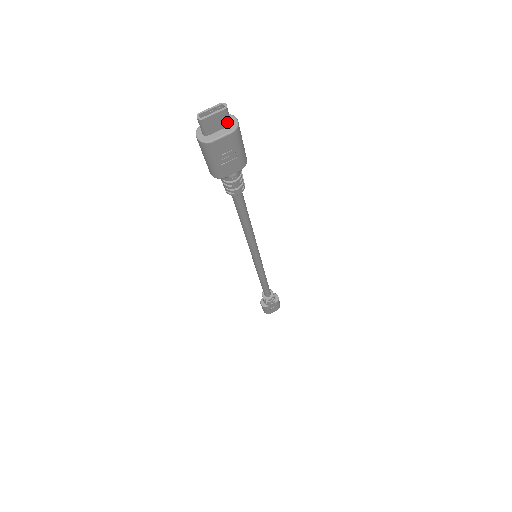
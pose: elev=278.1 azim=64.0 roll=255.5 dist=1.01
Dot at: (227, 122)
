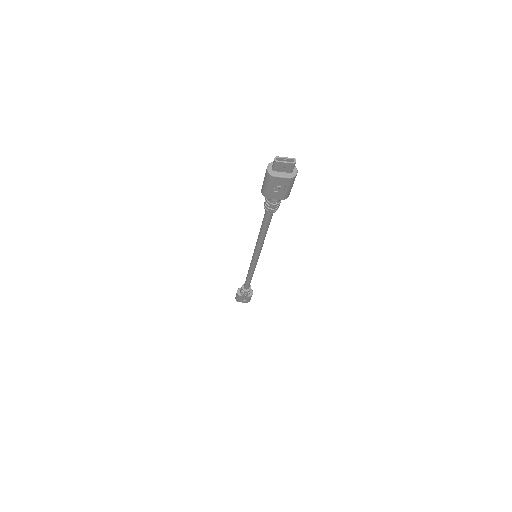
Dot at: (290, 170)
